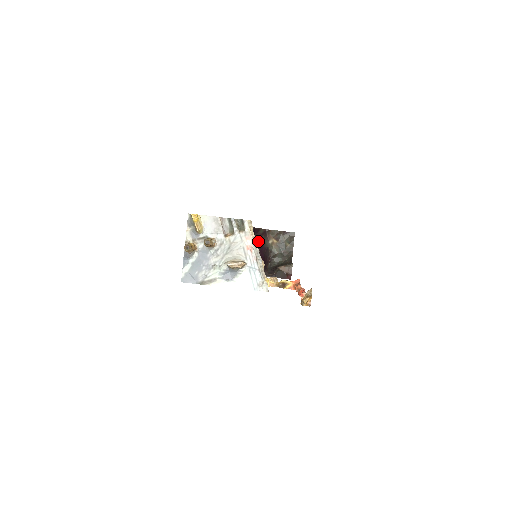
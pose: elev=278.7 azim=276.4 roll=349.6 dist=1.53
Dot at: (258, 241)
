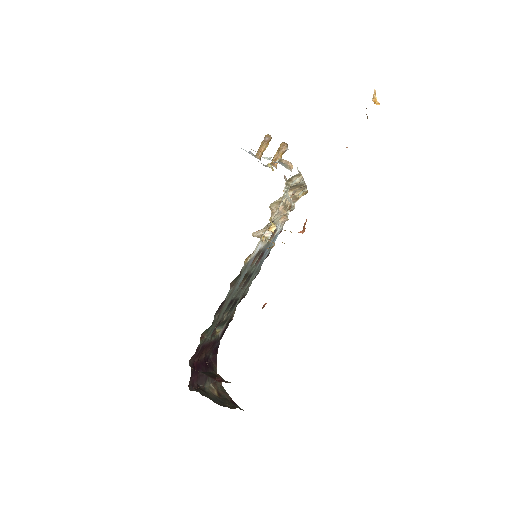
Dot at: (207, 362)
